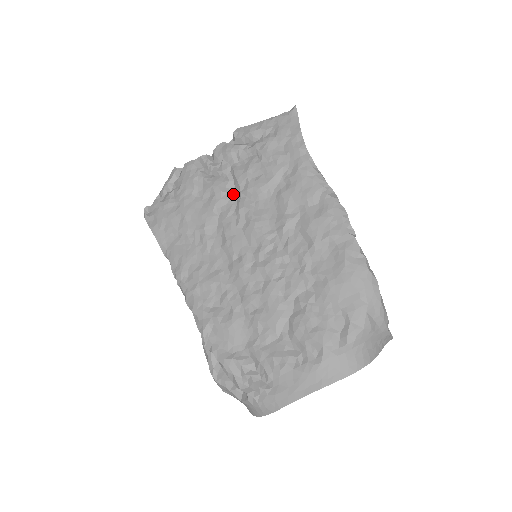
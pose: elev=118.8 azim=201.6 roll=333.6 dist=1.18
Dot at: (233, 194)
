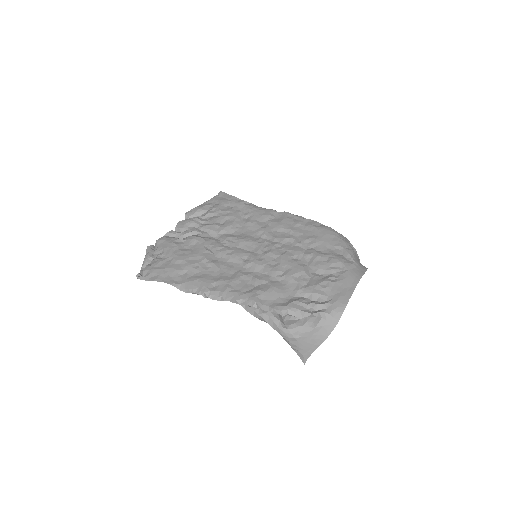
Dot at: (211, 238)
